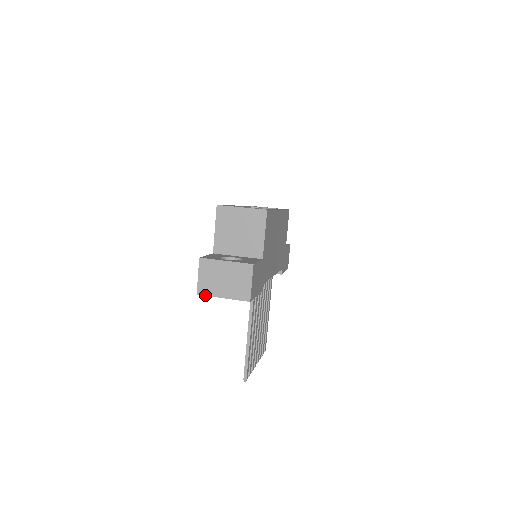
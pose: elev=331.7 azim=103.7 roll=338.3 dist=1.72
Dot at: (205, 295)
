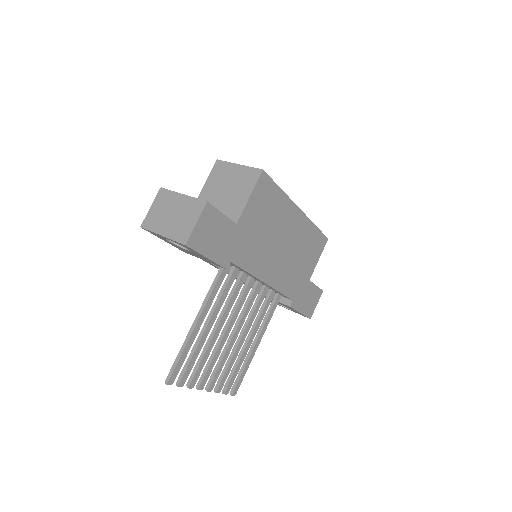
Dot at: (147, 229)
